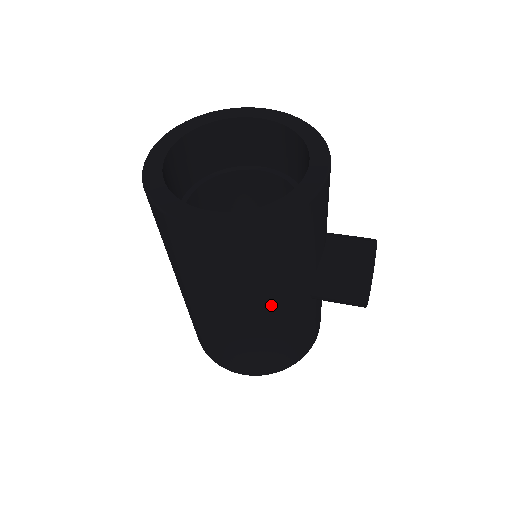
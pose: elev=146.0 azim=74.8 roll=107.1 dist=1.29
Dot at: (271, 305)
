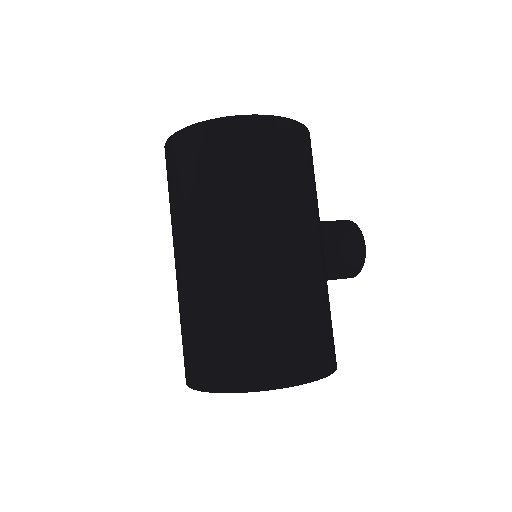
Dot at: (311, 228)
